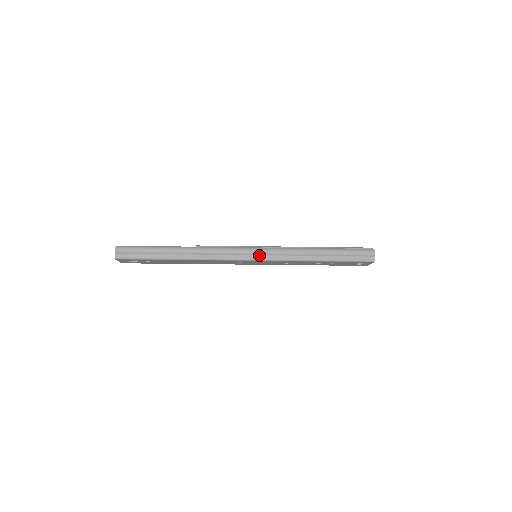
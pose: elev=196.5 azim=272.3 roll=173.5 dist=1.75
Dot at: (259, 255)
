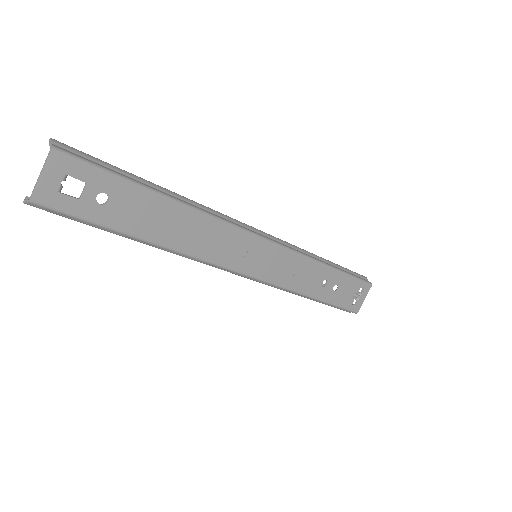
Dot at: (270, 238)
